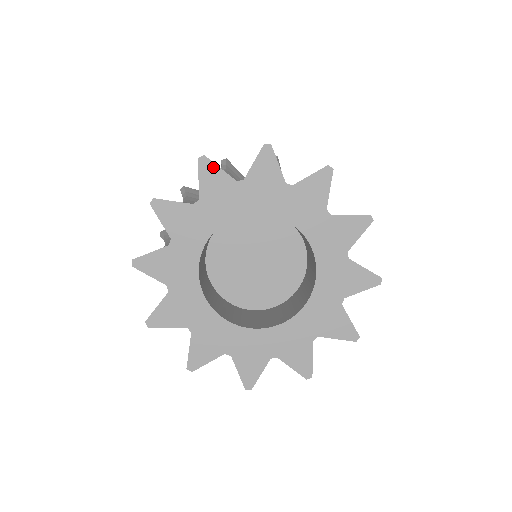
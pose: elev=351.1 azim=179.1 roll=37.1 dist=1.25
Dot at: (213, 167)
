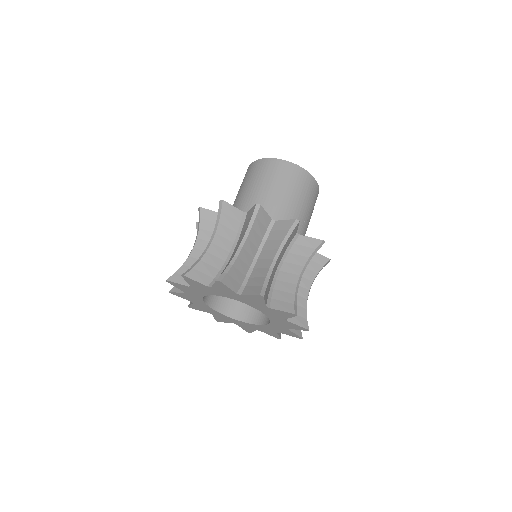
Dot at: (191, 280)
